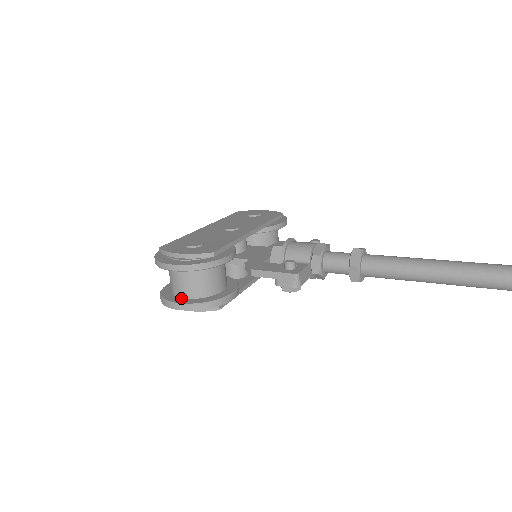
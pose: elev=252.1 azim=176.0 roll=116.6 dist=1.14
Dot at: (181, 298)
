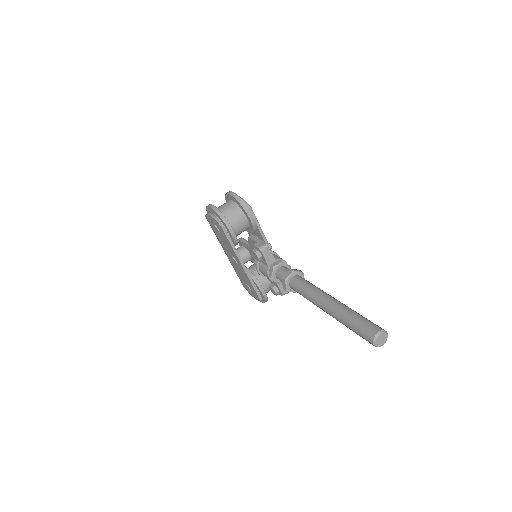
Dot at: occluded
